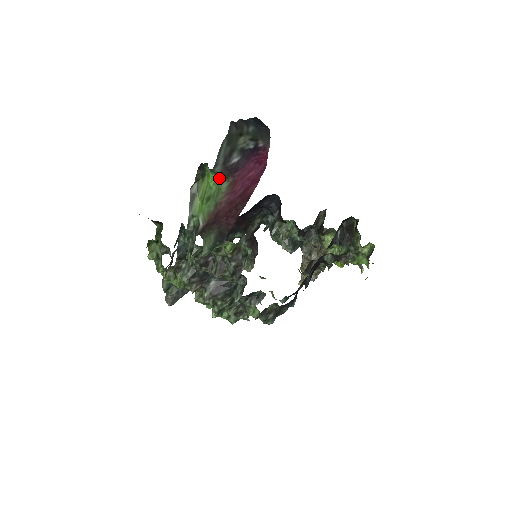
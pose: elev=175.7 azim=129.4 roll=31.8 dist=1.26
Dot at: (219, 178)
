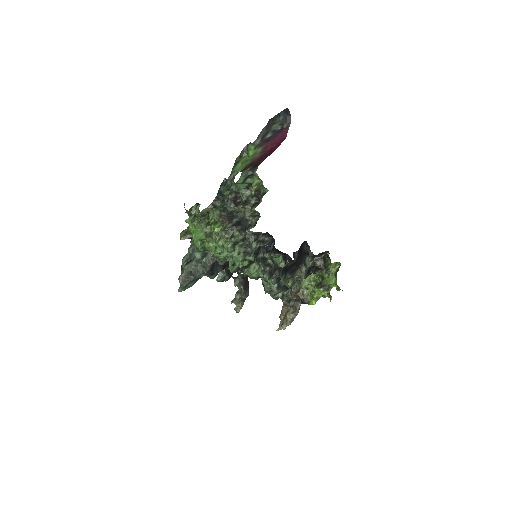
Dot at: (257, 147)
